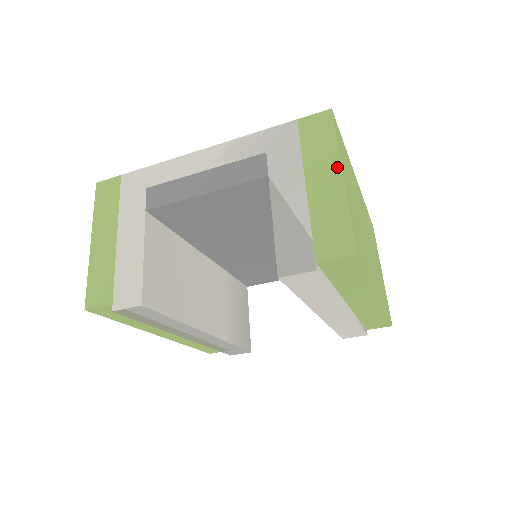
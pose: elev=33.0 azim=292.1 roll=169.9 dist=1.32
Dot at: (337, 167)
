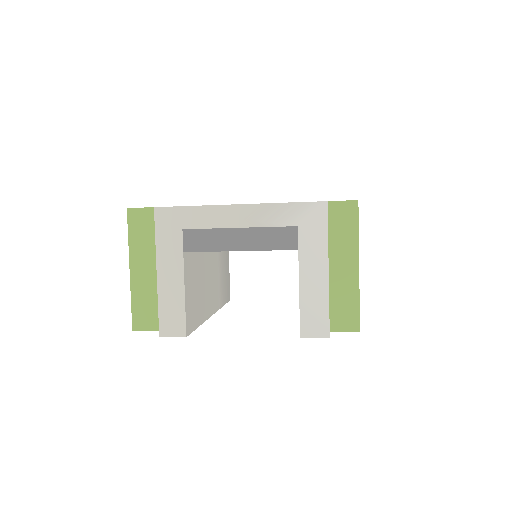
Dot at: (355, 258)
